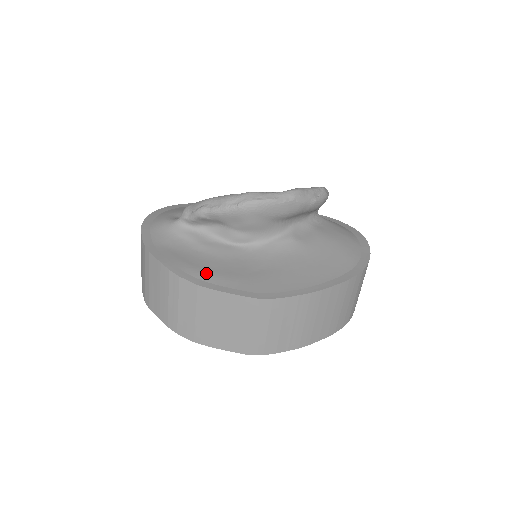
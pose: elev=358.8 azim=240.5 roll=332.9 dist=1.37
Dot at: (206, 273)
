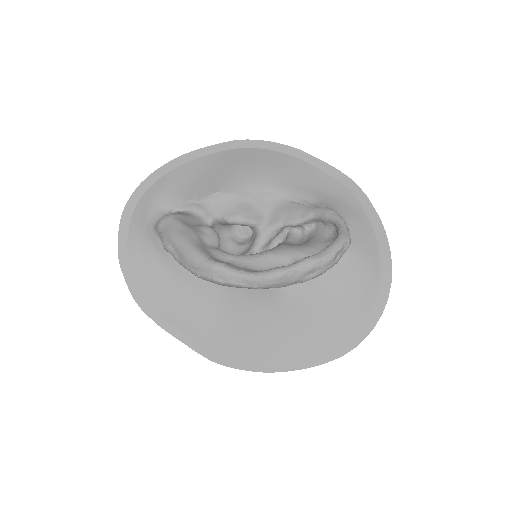
Dot at: (170, 309)
